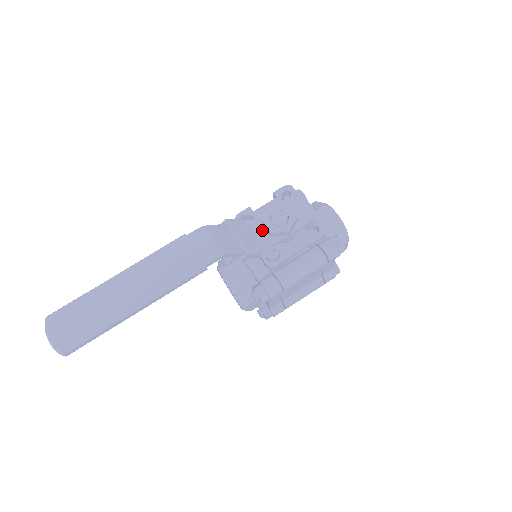
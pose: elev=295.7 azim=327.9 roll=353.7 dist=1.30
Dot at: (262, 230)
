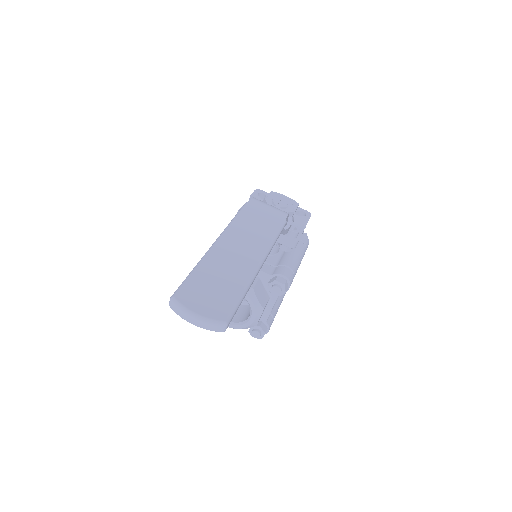
Dot at: occluded
